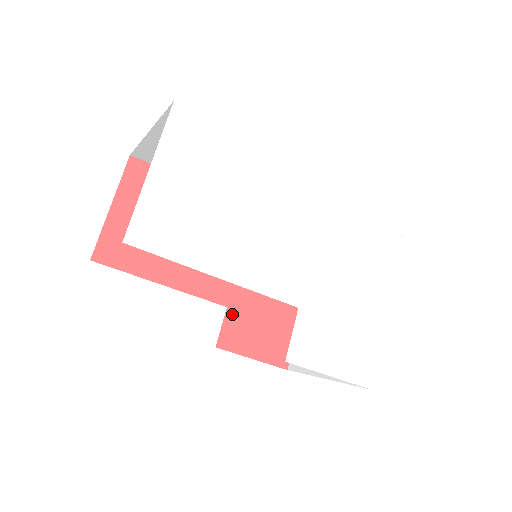
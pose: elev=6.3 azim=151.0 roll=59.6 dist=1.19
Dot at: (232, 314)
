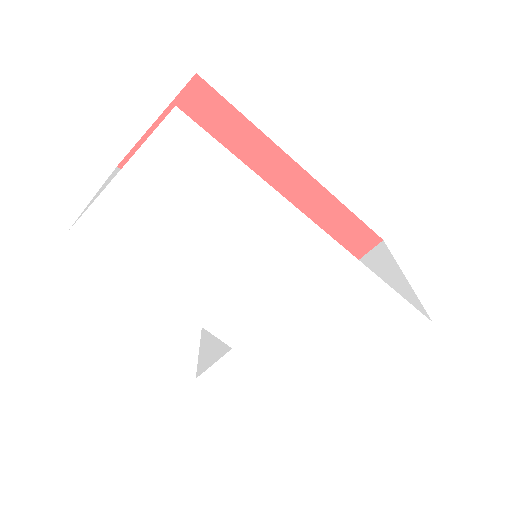
Dot at: occluded
